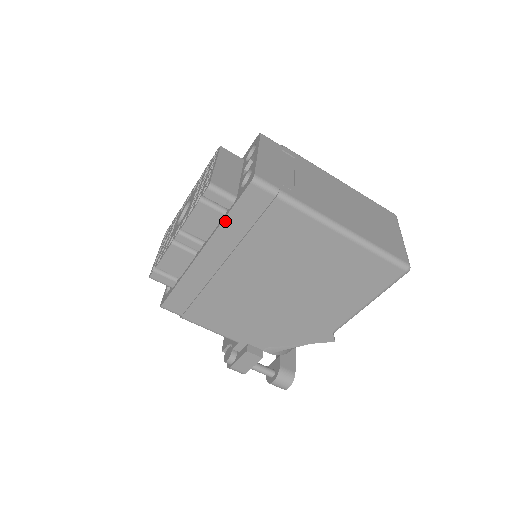
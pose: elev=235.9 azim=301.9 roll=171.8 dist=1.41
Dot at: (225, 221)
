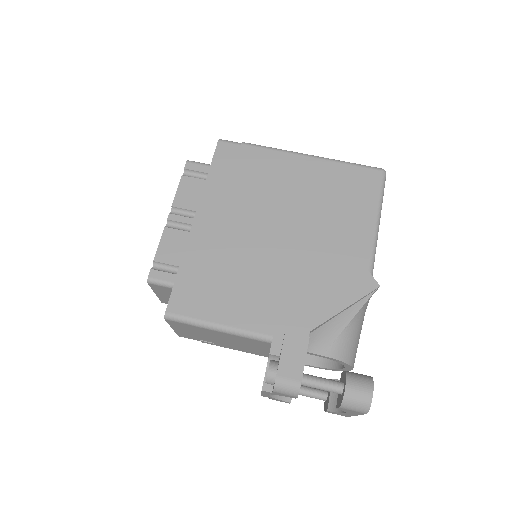
Dot at: (208, 180)
